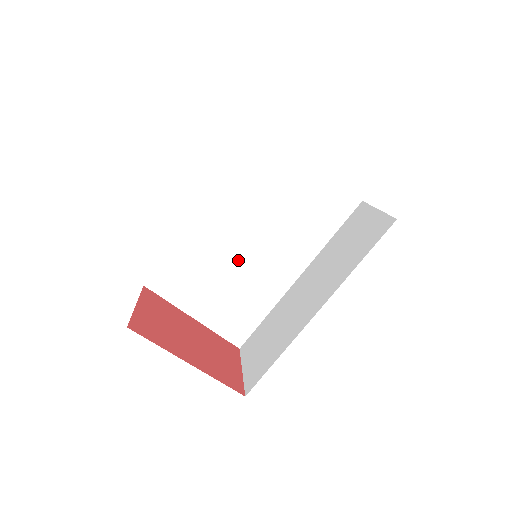
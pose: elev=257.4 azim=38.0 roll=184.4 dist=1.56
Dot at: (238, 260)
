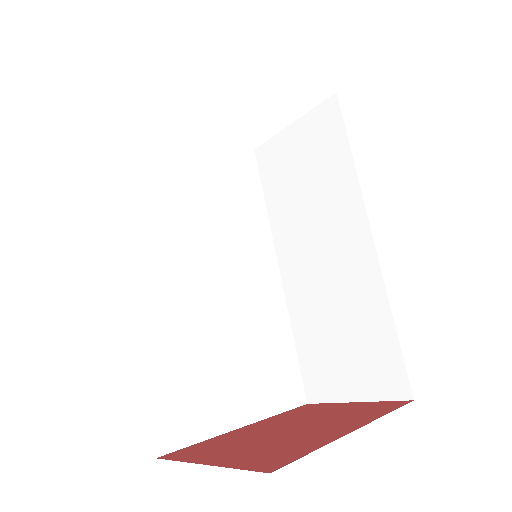
Dot at: (219, 307)
